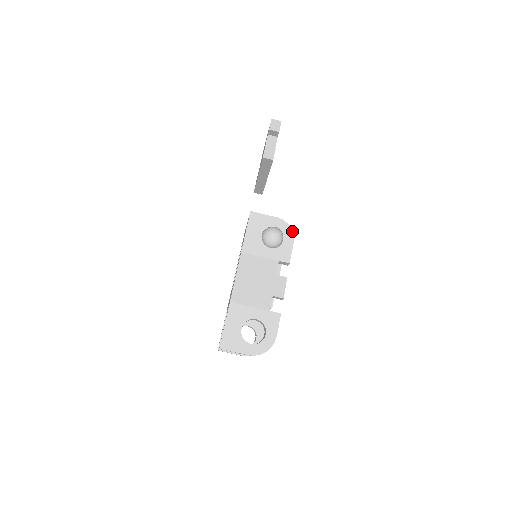
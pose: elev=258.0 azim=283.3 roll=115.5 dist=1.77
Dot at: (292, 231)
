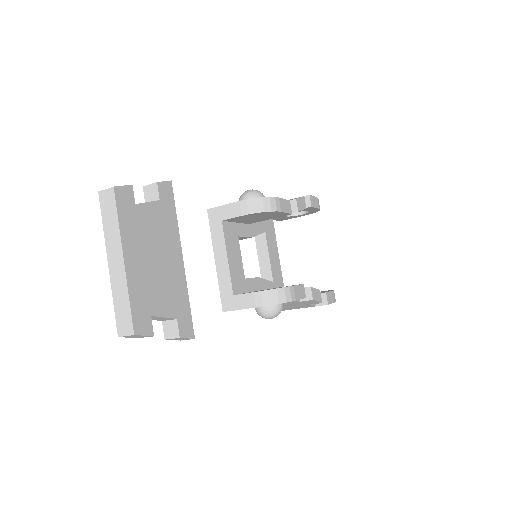
Dot at: occluded
